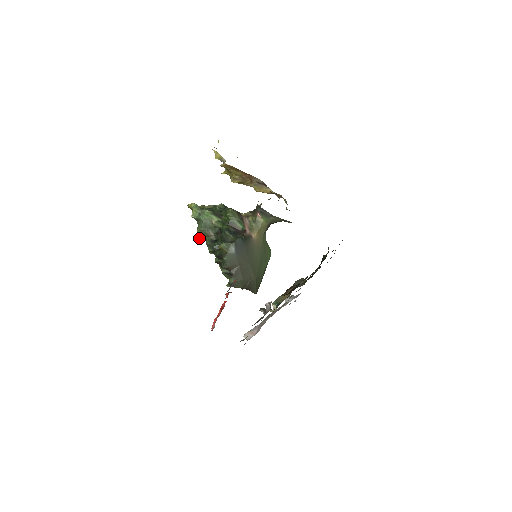
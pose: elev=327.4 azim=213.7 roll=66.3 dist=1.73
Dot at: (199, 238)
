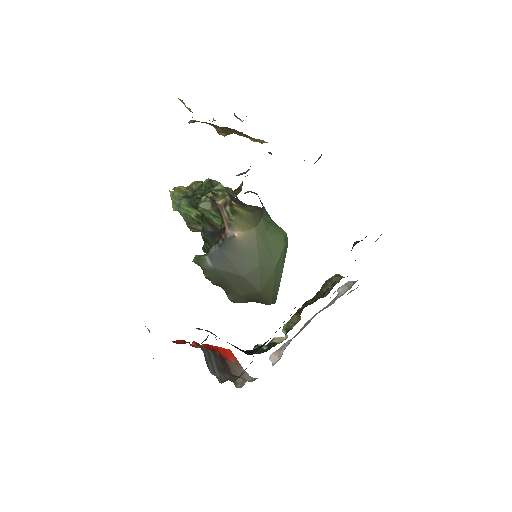
Dot at: (196, 231)
